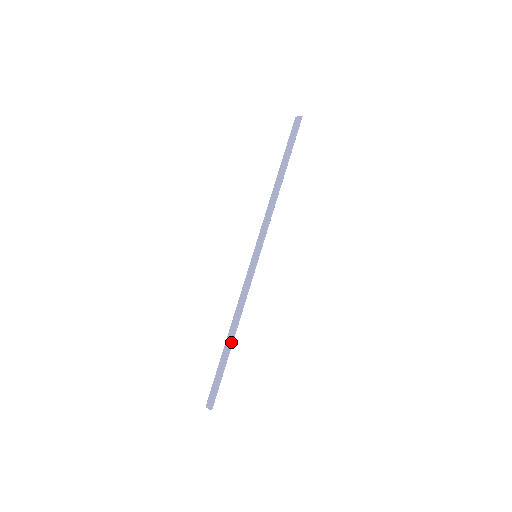
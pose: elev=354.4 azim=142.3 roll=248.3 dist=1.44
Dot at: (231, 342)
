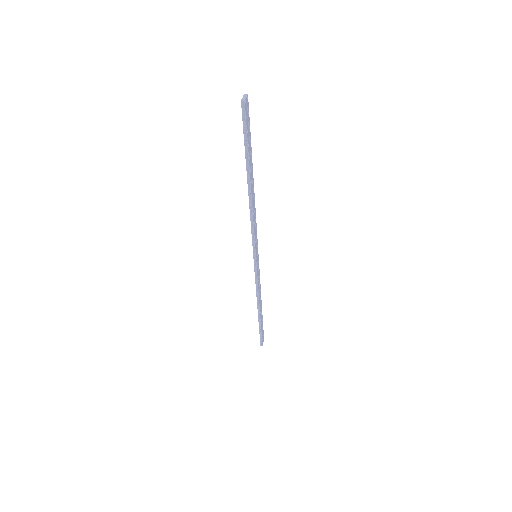
Dot at: (258, 314)
